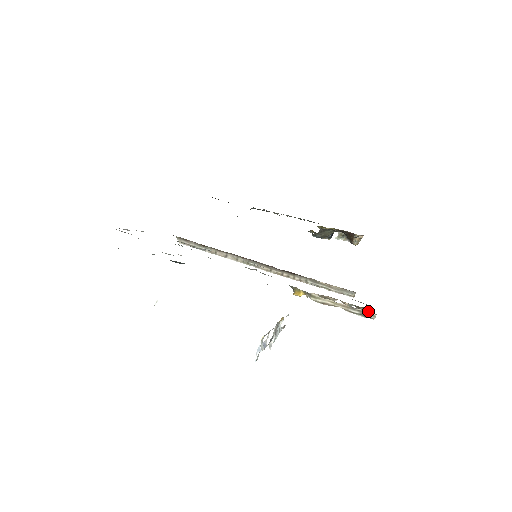
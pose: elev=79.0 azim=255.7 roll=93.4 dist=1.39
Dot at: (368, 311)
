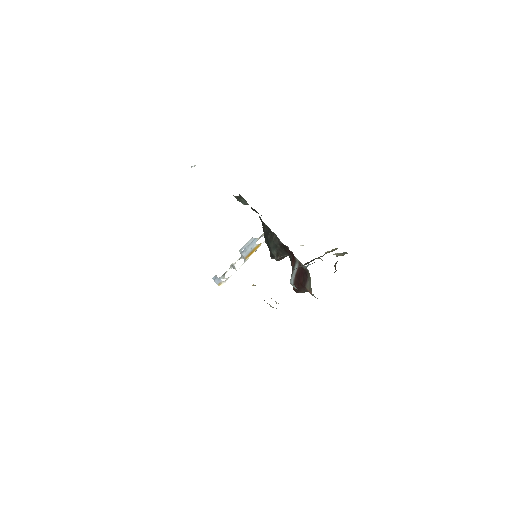
Dot at: occluded
